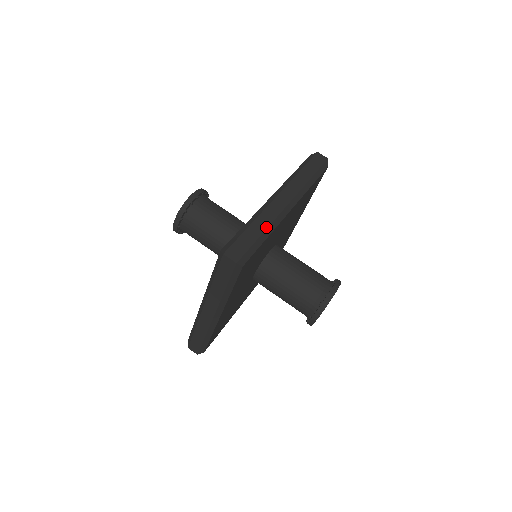
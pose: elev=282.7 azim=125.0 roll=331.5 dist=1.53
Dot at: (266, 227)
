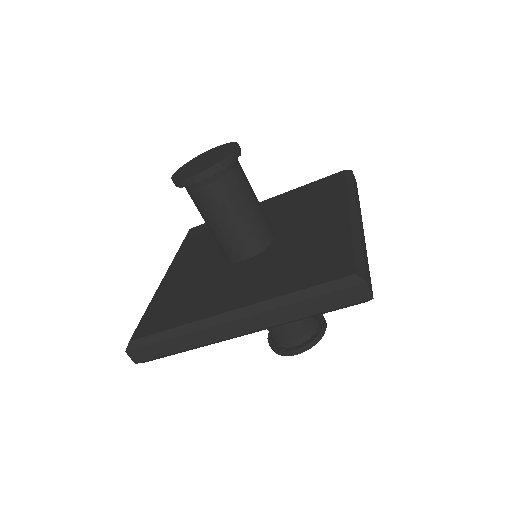
Dot at: (191, 347)
